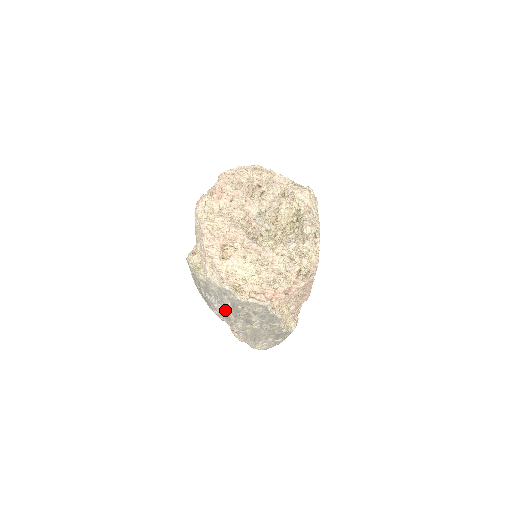
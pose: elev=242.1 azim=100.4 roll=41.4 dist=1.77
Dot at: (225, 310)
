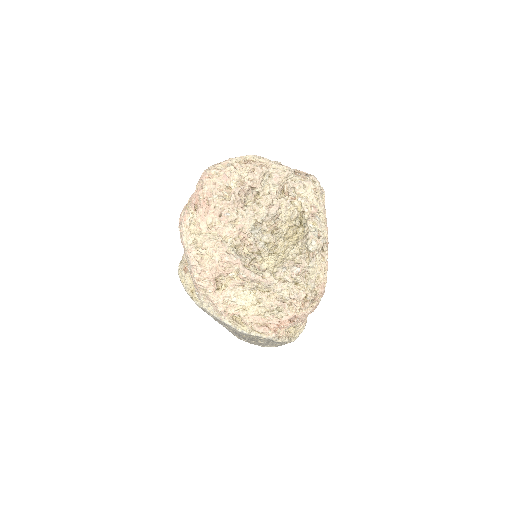
Dot at: (227, 329)
